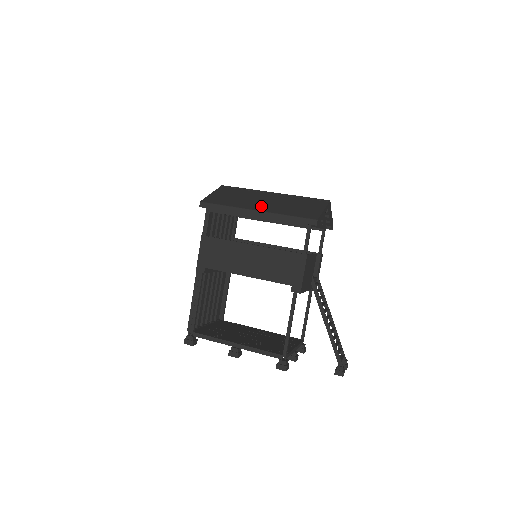
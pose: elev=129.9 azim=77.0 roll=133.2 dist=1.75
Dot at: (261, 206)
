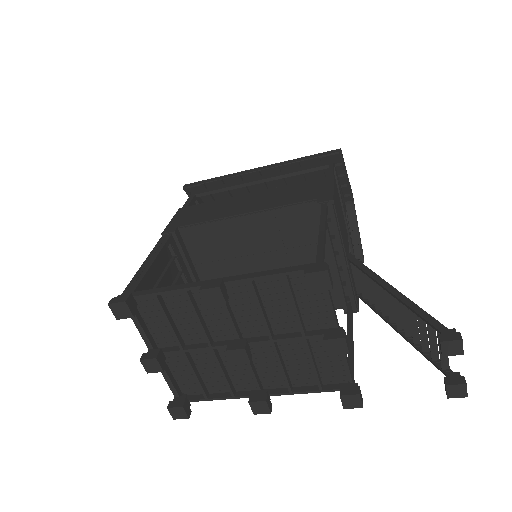
Dot at: occluded
